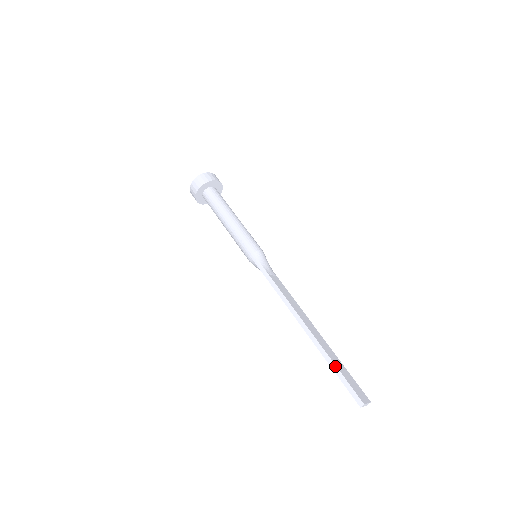
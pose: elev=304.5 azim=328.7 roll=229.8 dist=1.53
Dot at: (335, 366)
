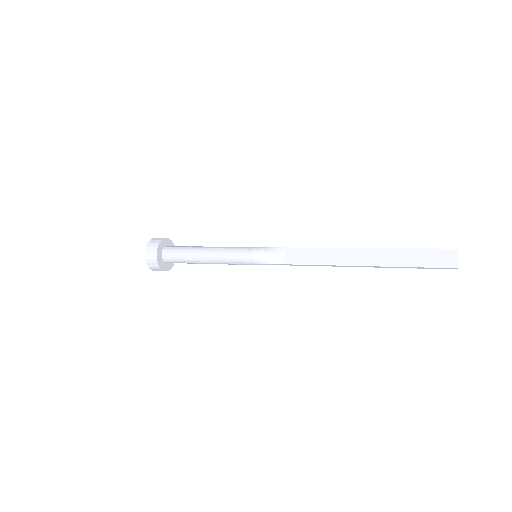
Dot at: (408, 249)
